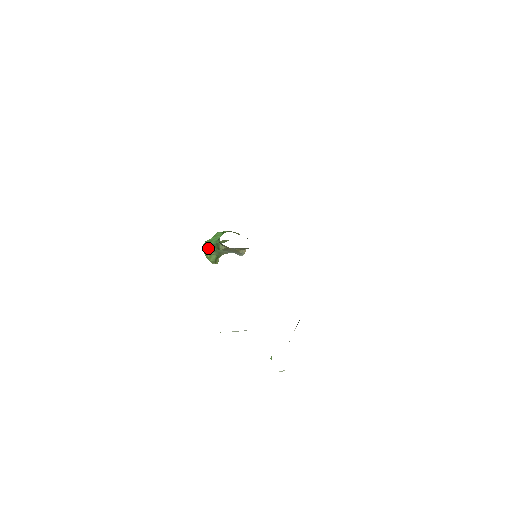
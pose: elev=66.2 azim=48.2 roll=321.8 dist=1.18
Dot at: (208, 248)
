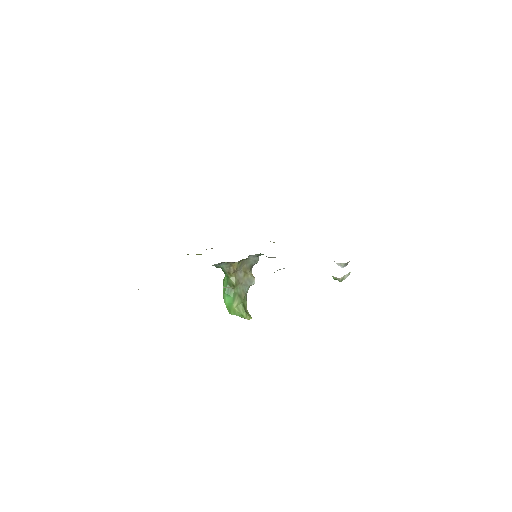
Dot at: (229, 300)
